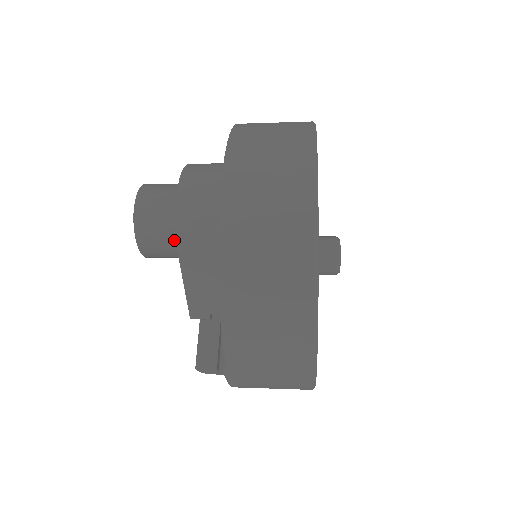
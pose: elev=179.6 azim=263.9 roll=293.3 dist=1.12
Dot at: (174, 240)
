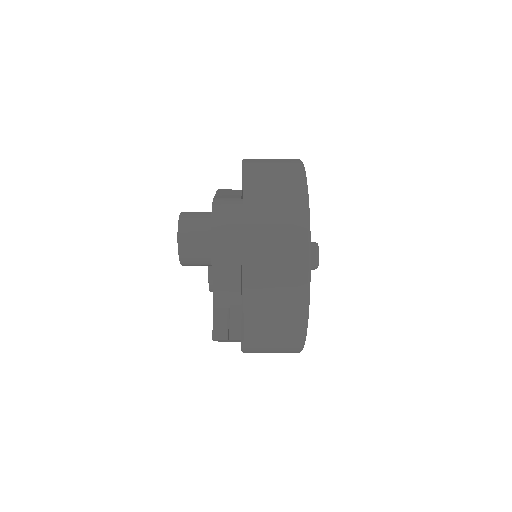
Dot at: (207, 256)
